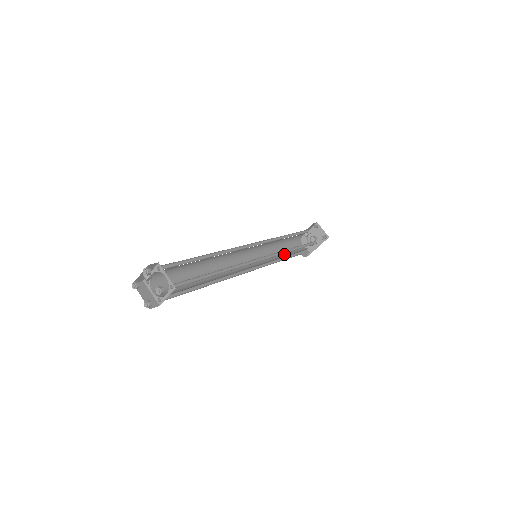
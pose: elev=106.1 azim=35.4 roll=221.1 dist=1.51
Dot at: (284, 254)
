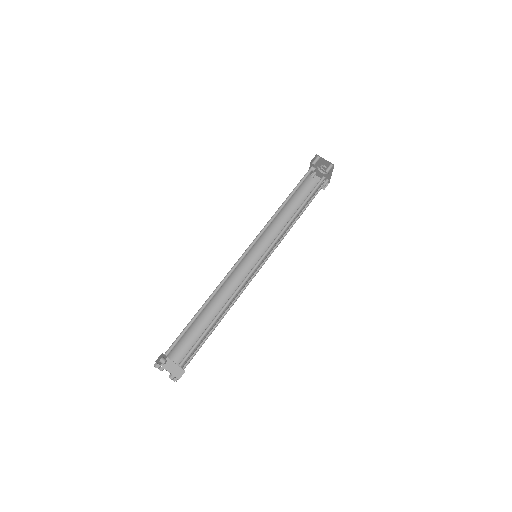
Dot at: occluded
